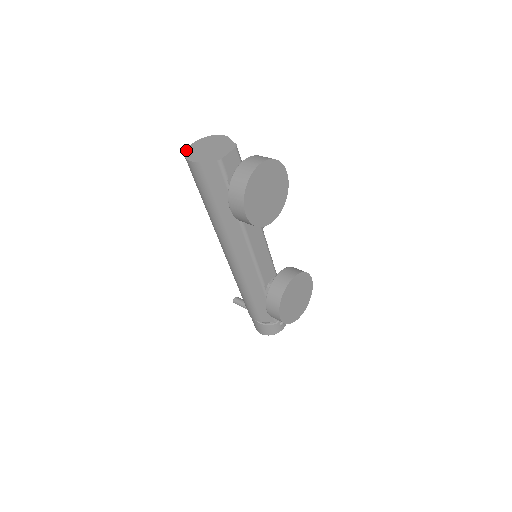
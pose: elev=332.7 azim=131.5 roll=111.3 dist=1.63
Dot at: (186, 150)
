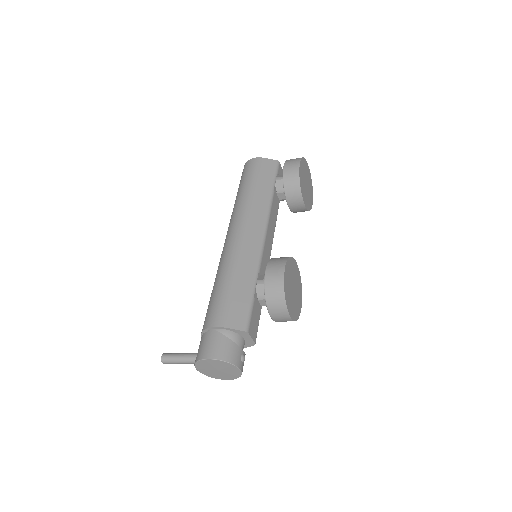
Dot at: occluded
